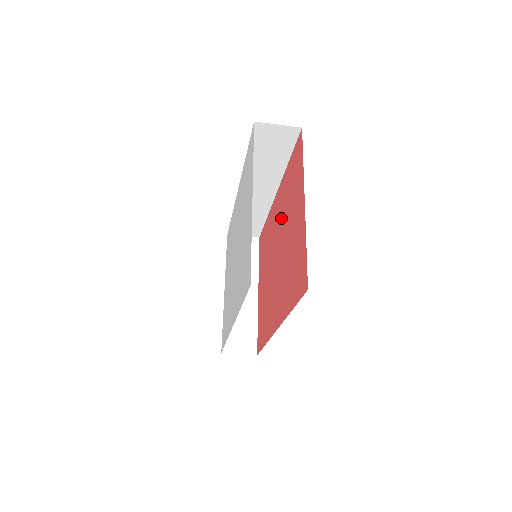
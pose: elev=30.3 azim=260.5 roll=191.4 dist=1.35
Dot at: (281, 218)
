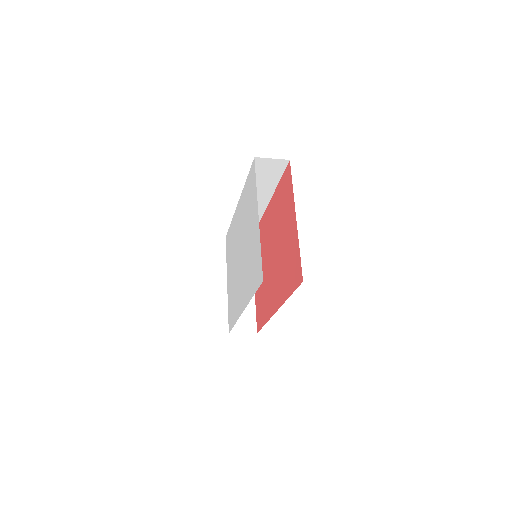
Dot at: (274, 226)
